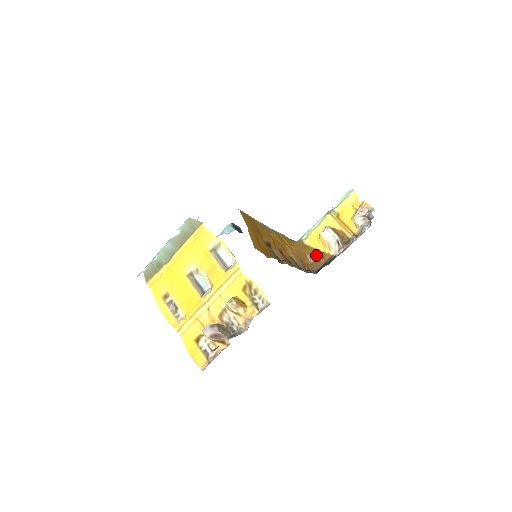
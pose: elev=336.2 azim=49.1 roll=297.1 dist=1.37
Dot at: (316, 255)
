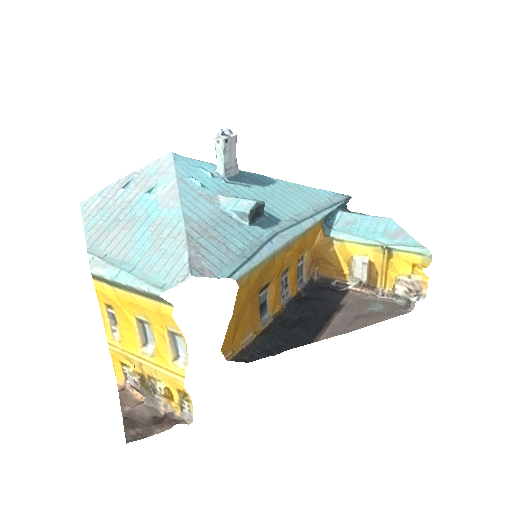
Dot at: (333, 264)
